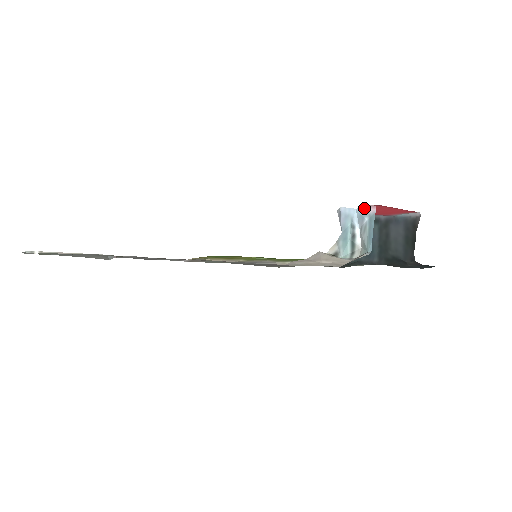
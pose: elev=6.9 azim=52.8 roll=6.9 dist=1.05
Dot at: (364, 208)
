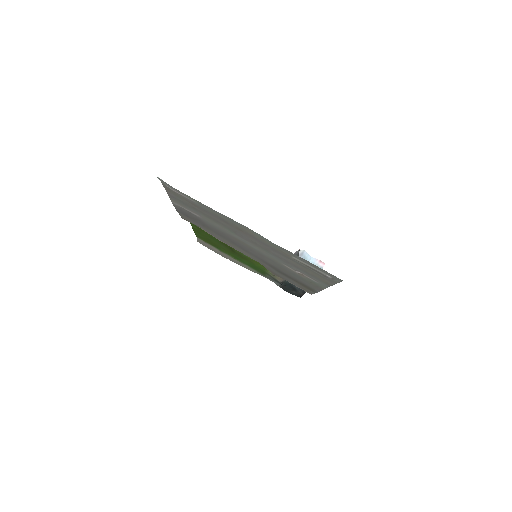
Dot at: (317, 260)
